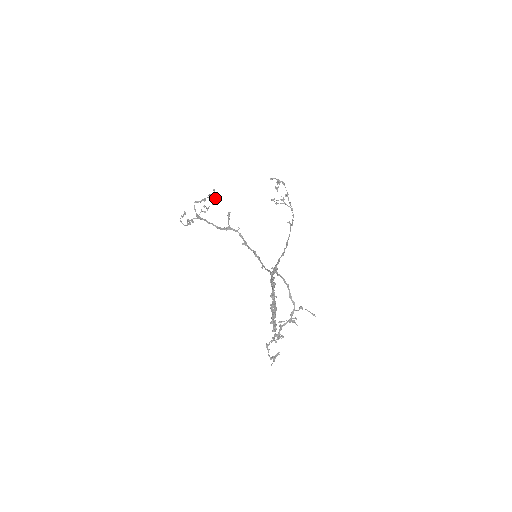
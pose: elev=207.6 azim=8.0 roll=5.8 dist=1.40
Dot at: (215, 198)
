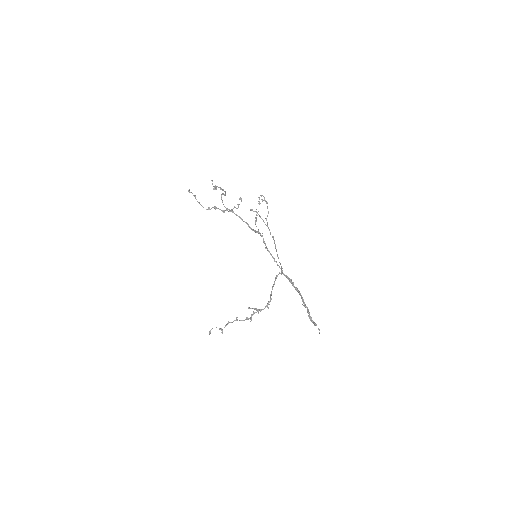
Dot at: (241, 199)
